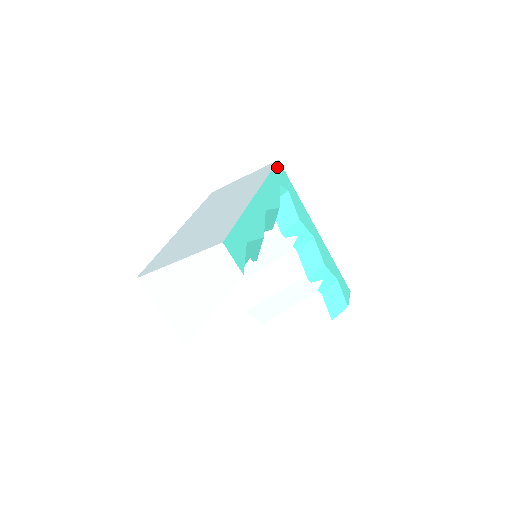
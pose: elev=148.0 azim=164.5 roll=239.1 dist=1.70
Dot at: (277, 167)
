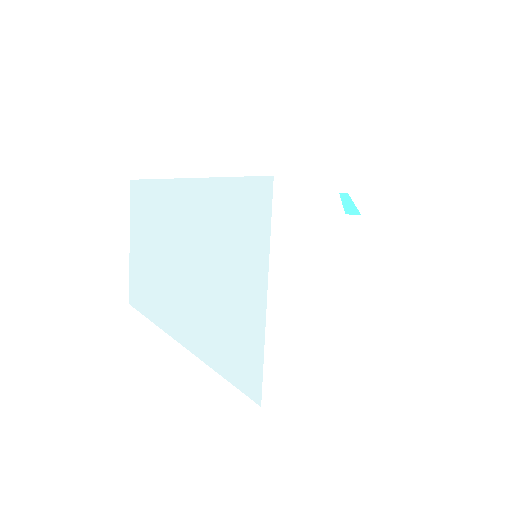
Dot at: occluded
